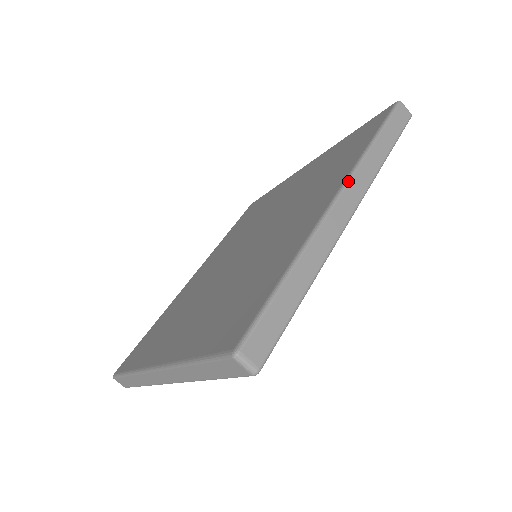
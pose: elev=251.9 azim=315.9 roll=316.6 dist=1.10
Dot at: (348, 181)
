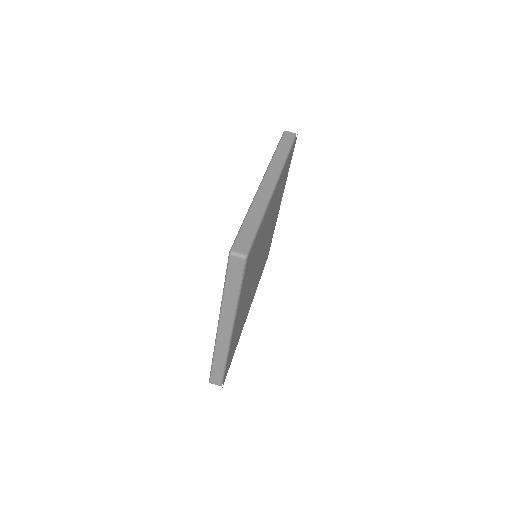
Dot at: (266, 172)
